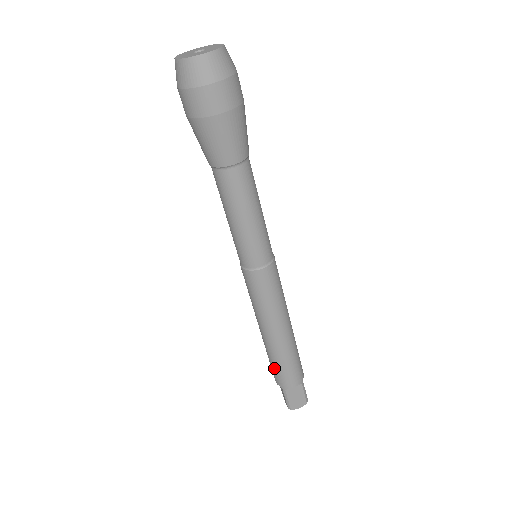
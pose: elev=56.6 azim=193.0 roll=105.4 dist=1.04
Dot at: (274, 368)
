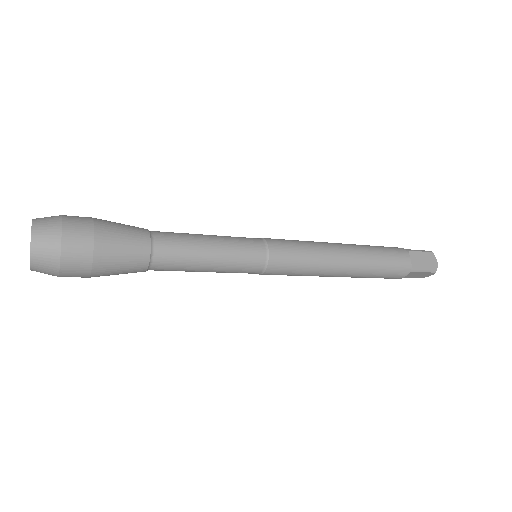
Dot at: occluded
